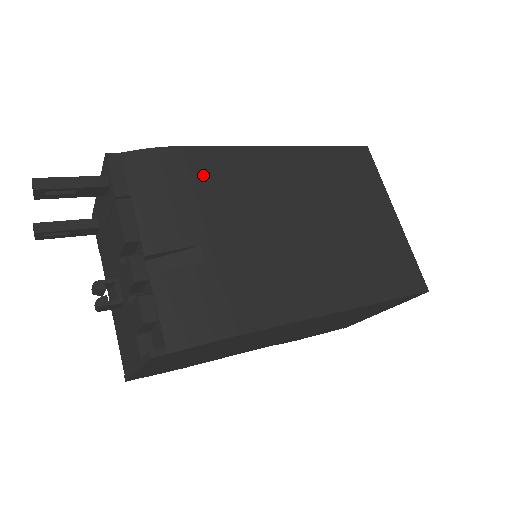
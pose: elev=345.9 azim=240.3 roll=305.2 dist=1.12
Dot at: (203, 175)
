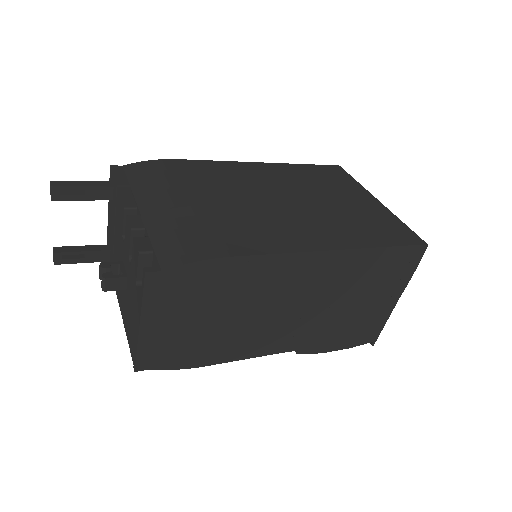
Dot at: (192, 173)
